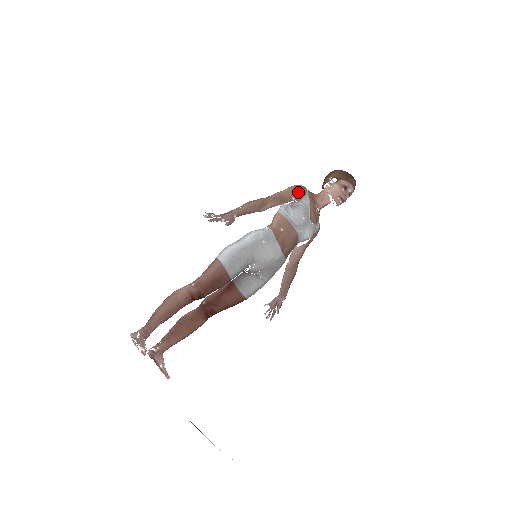
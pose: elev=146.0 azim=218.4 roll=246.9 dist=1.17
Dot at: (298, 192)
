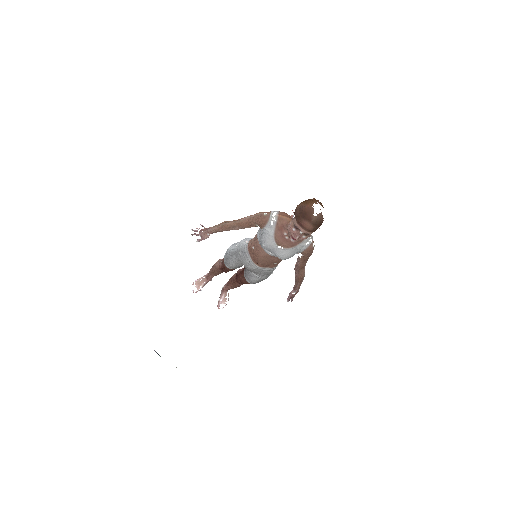
Dot at: (258, 221)
